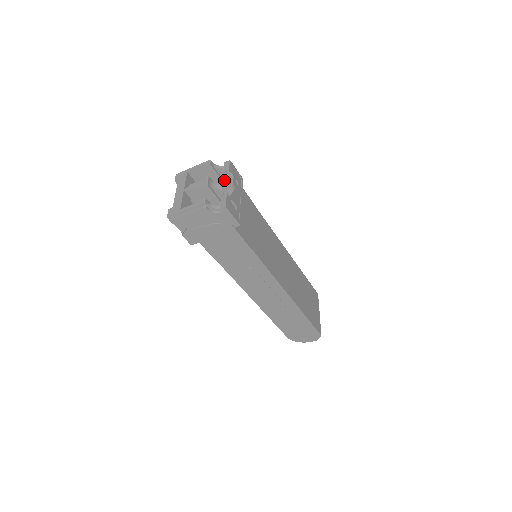
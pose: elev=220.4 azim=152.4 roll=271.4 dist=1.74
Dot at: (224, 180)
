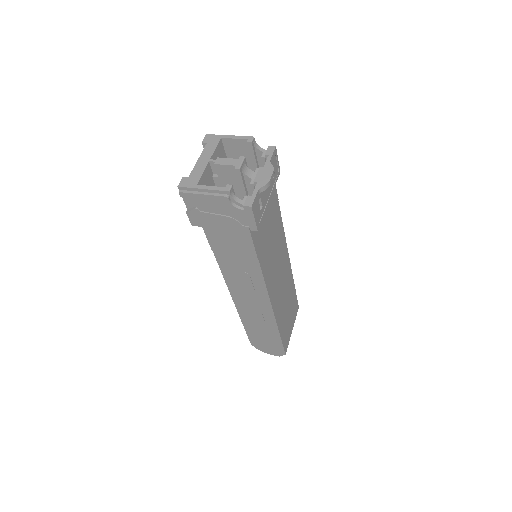
Dot at: (261, 170)
